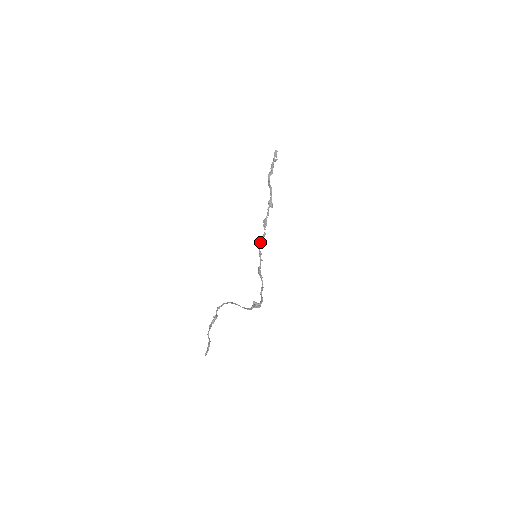
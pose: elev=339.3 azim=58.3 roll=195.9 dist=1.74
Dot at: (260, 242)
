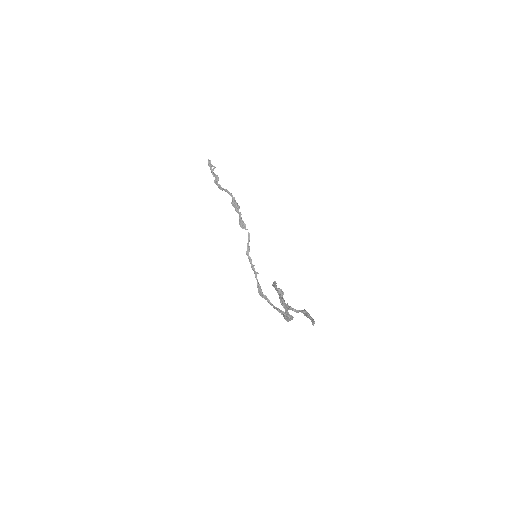
Dot at: (247, 248)
